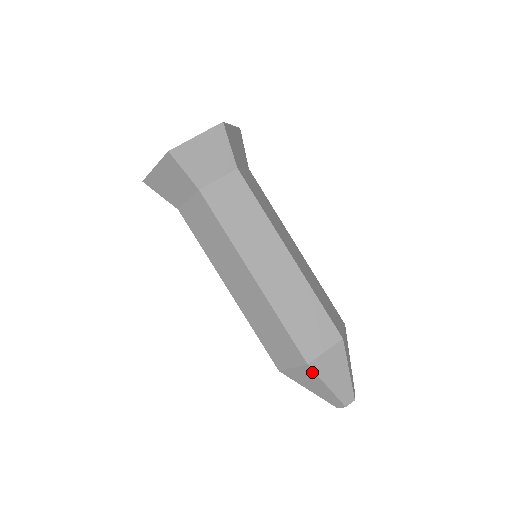
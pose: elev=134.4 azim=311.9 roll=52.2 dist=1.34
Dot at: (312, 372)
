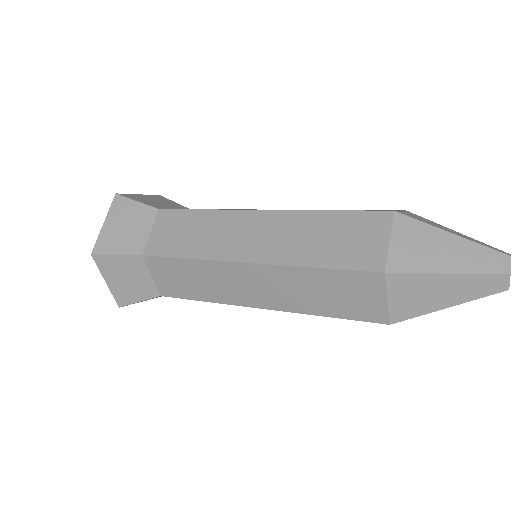
Dot at: (405, 277)
